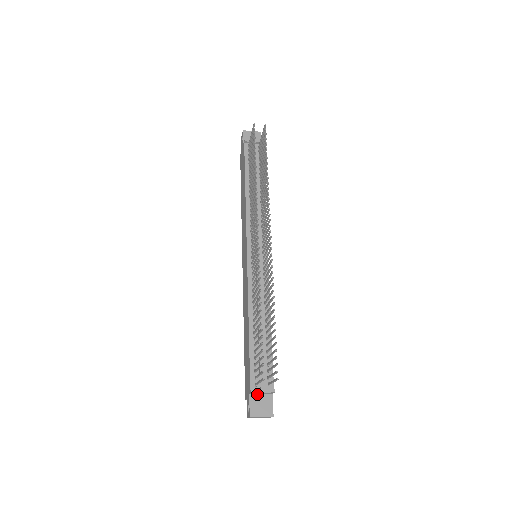
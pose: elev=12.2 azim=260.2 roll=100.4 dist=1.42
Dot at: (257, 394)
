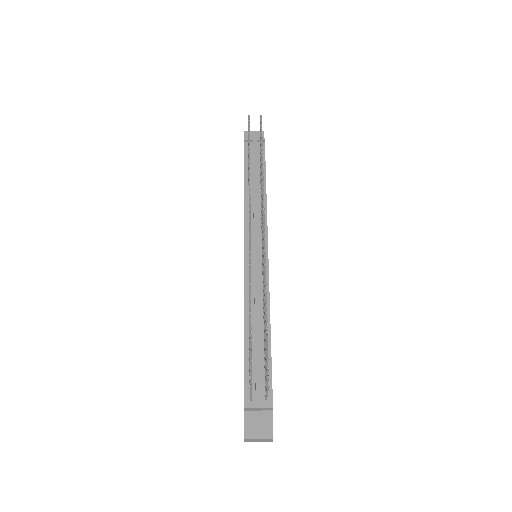
Dot at: (253, 411)
